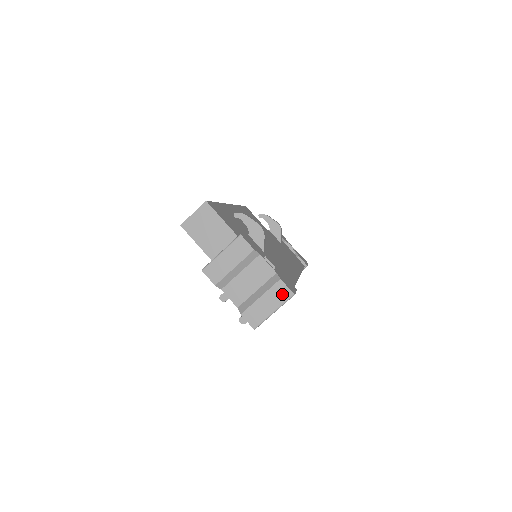
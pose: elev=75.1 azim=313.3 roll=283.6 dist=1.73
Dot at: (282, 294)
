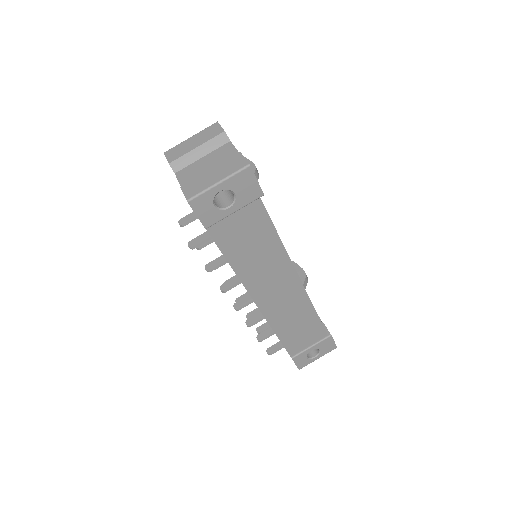
Dot at: (236, 165)
